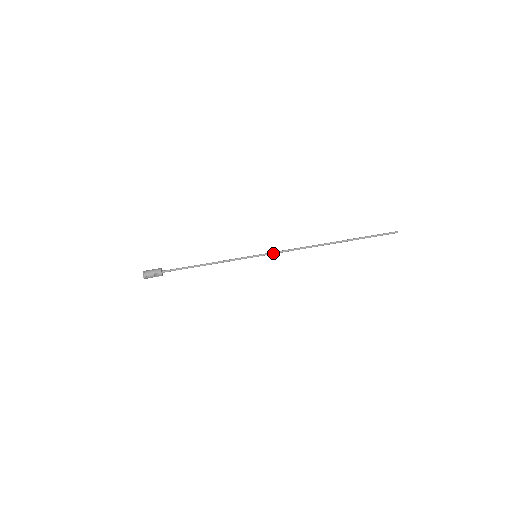
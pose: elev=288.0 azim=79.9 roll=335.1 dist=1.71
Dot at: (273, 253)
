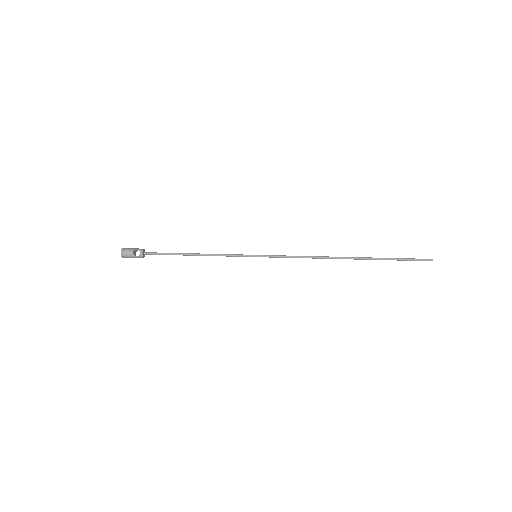
Dot at: (277, 256)
